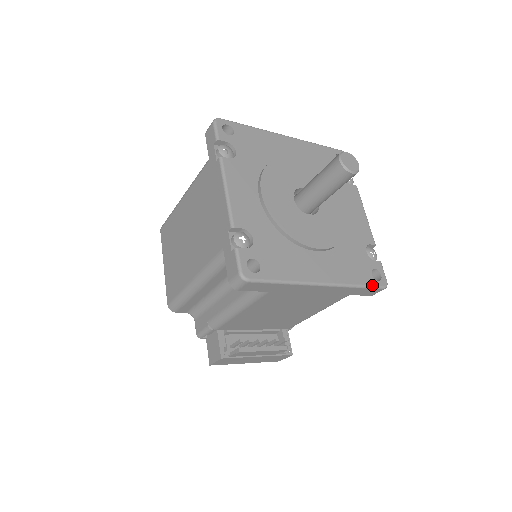
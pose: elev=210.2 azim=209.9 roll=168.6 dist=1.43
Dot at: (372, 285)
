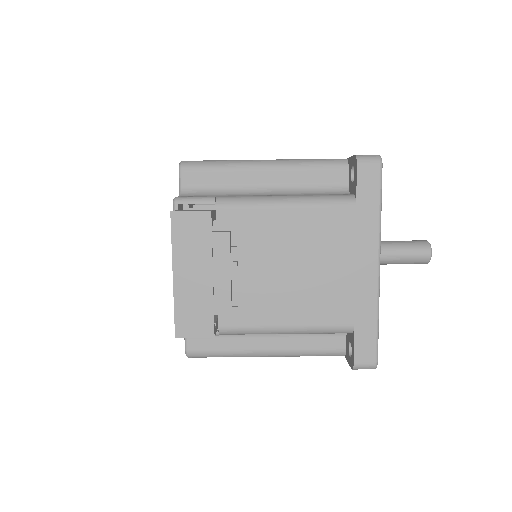
Dot at: occluded
